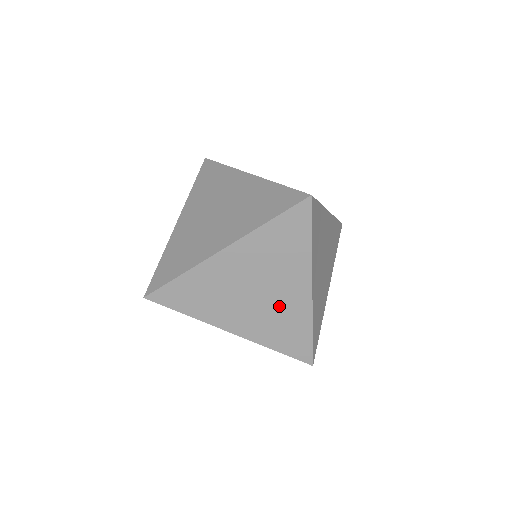
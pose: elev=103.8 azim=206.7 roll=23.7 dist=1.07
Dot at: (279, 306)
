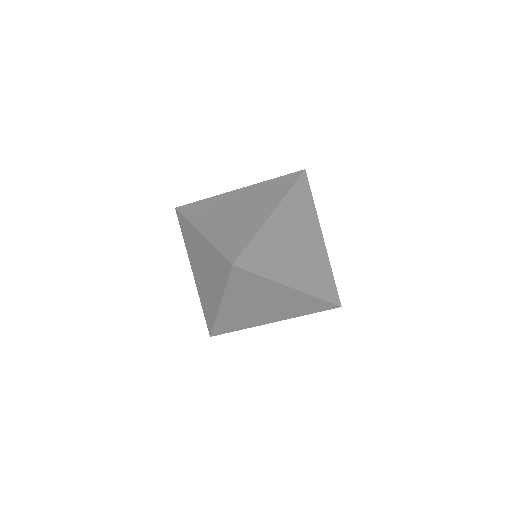
Dot at: (312, 256)
